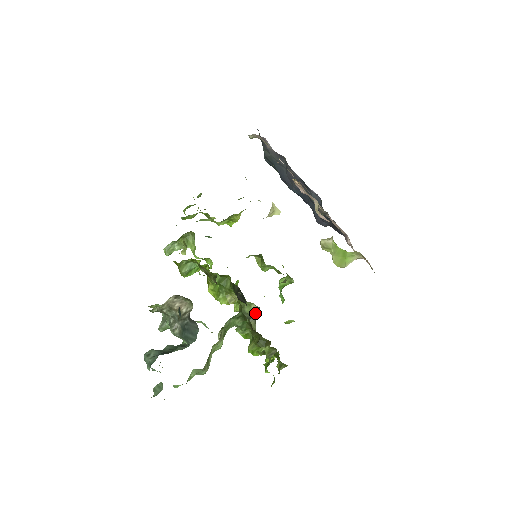
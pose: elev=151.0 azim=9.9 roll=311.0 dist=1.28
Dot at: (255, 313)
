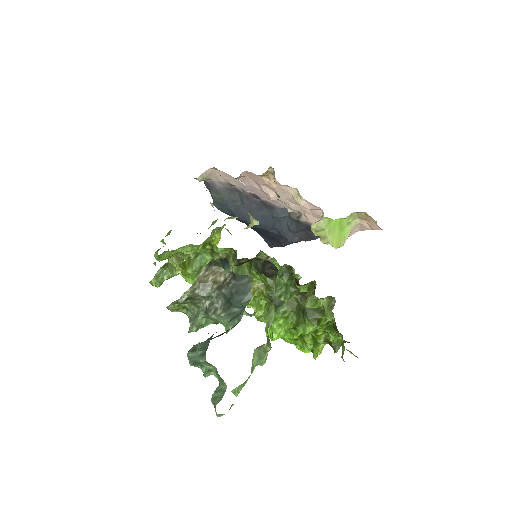
Dot at: occluded
